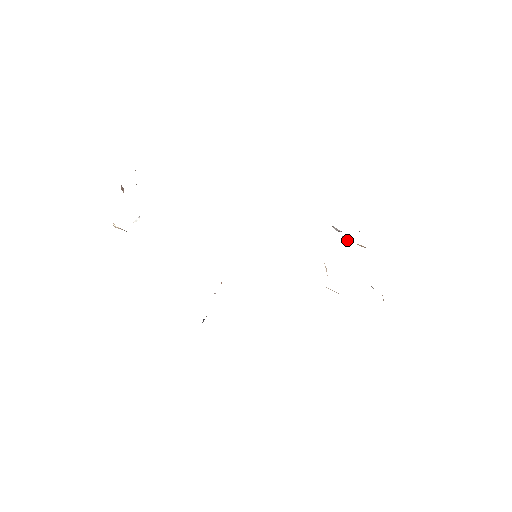
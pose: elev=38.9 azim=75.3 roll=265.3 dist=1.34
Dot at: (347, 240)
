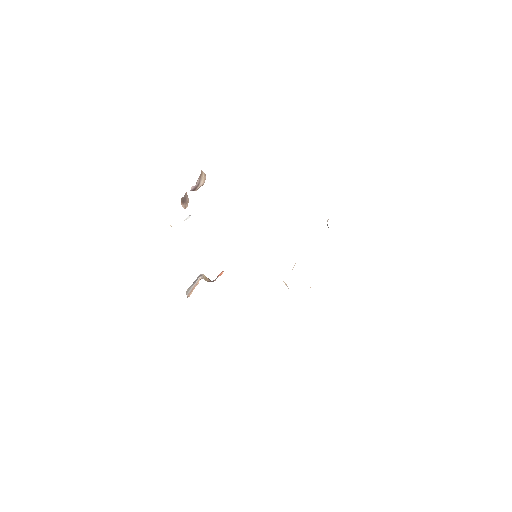
Dot at: occluded
